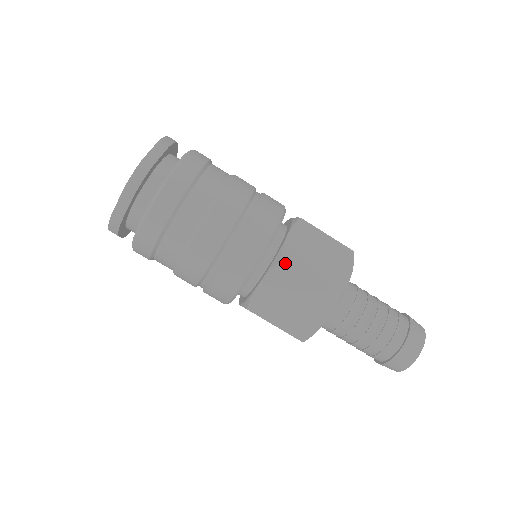
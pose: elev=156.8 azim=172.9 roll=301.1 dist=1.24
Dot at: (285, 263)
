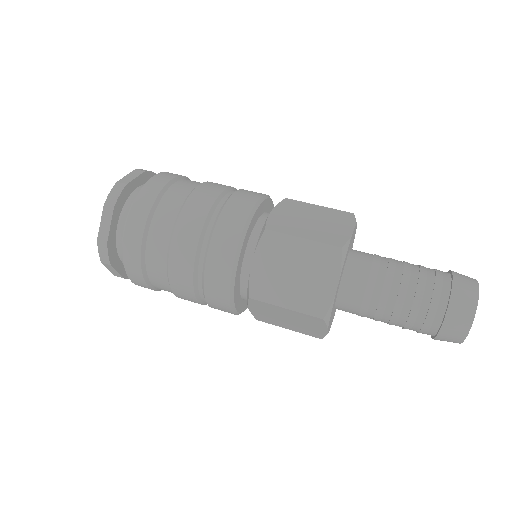
Dot at: (271, 229)
